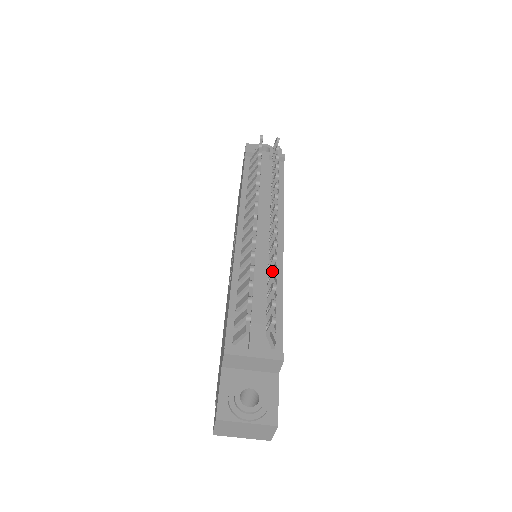
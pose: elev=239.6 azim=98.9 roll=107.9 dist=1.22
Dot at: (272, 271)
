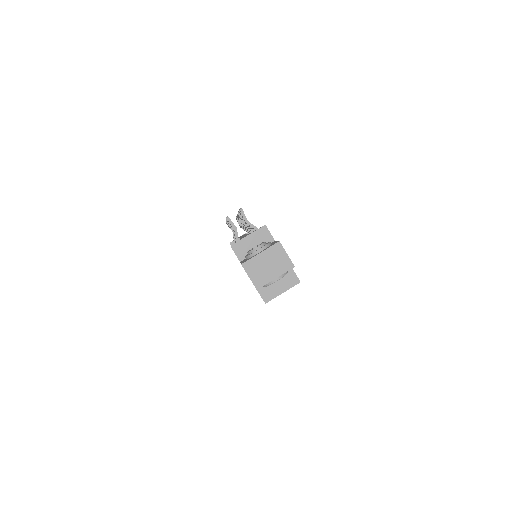
Dot at: (239, 213)
